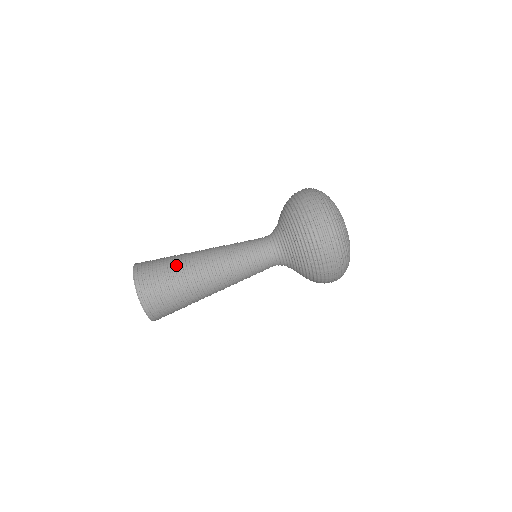
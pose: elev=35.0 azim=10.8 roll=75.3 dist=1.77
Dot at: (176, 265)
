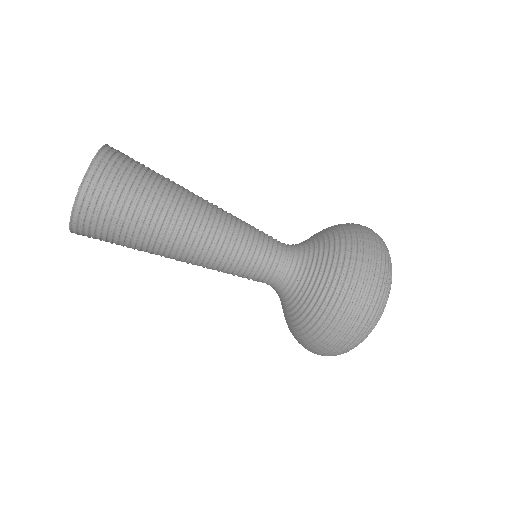
Dot at: (165, 179)
